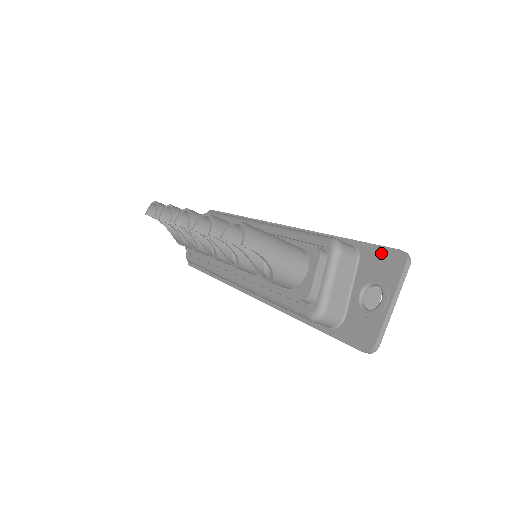
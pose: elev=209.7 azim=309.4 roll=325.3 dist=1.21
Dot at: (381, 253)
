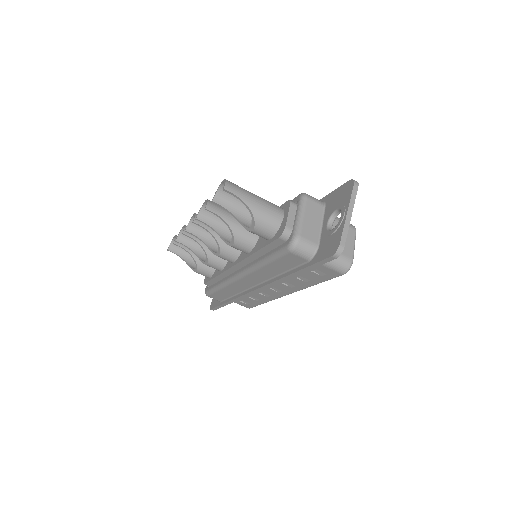
Dot at: (338, 191)
